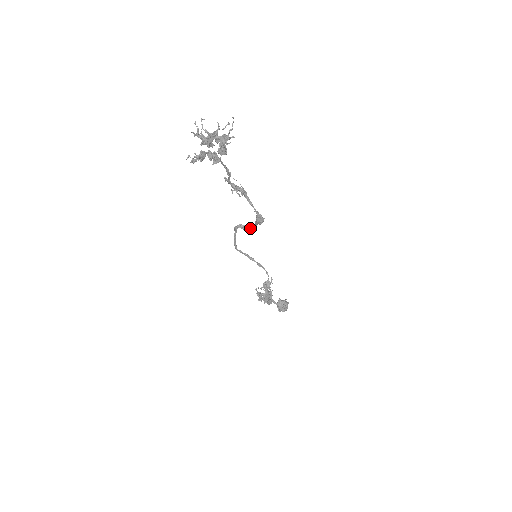
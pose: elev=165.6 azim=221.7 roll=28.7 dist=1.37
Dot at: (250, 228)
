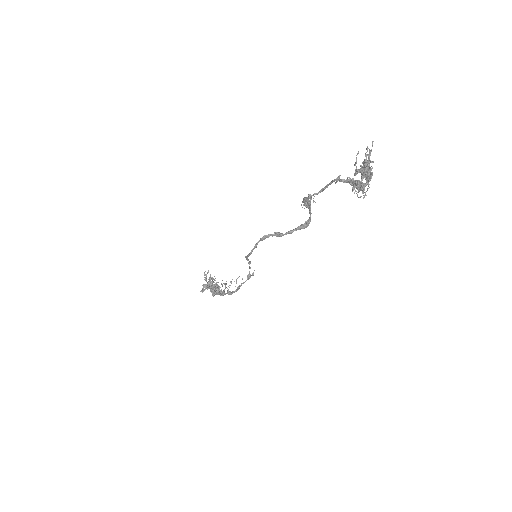
Dot at: (285, 234)
